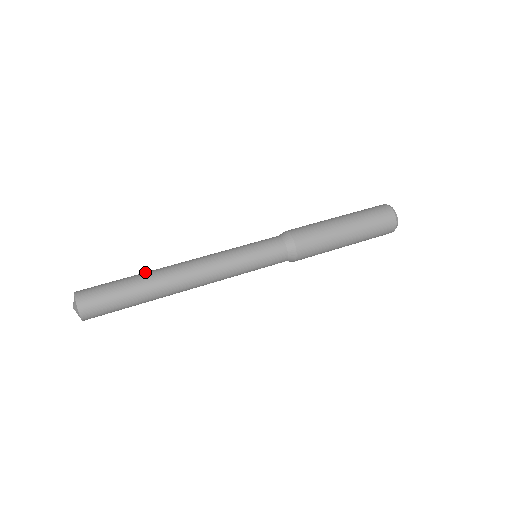
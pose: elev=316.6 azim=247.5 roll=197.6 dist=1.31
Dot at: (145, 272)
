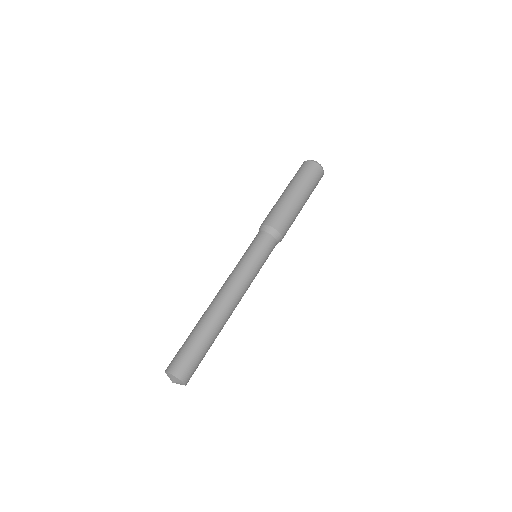
Dot at: (205, 324)
